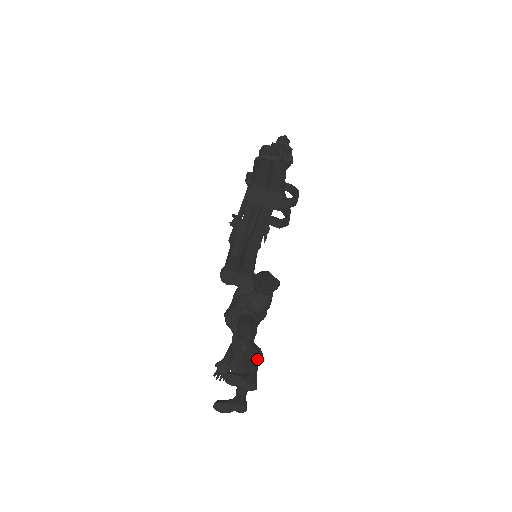
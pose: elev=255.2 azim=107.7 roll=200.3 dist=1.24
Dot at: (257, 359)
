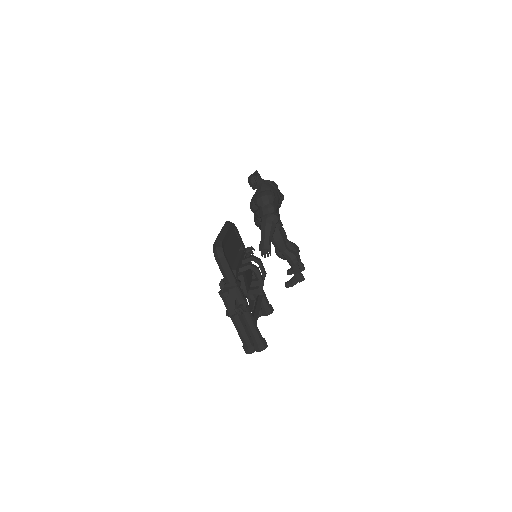
Dot at: (295, 264)
